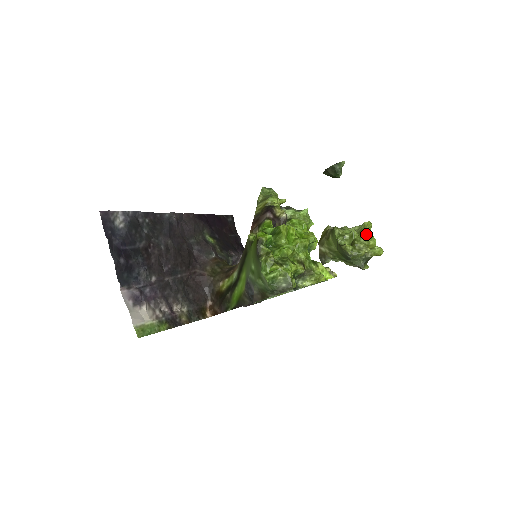
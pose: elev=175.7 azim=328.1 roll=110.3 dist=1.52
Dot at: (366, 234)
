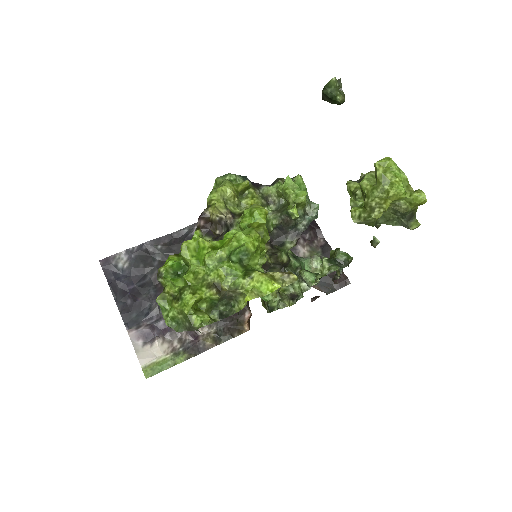
Dot at: (380, 181)
